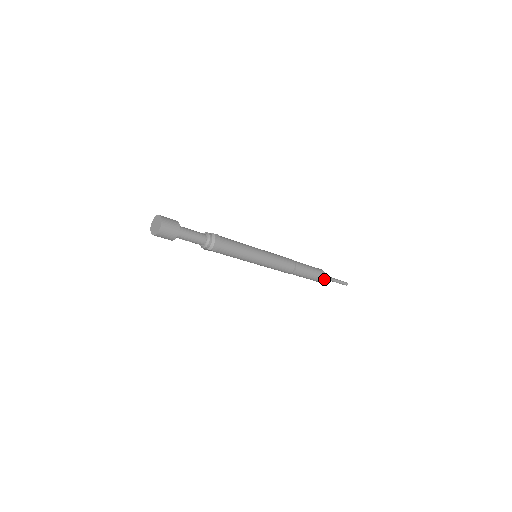
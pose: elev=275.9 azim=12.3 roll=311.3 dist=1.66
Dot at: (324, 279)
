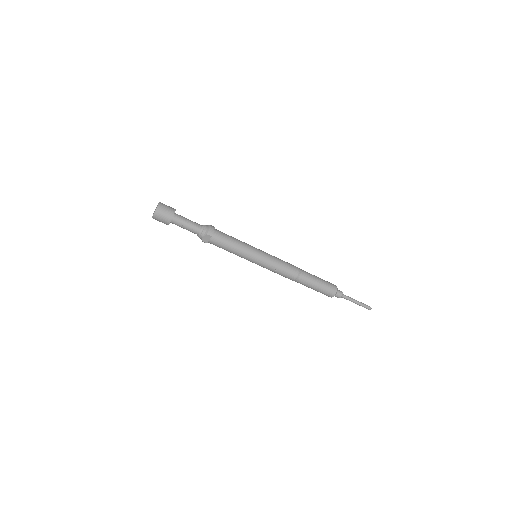
Dot at: (339, 294)
